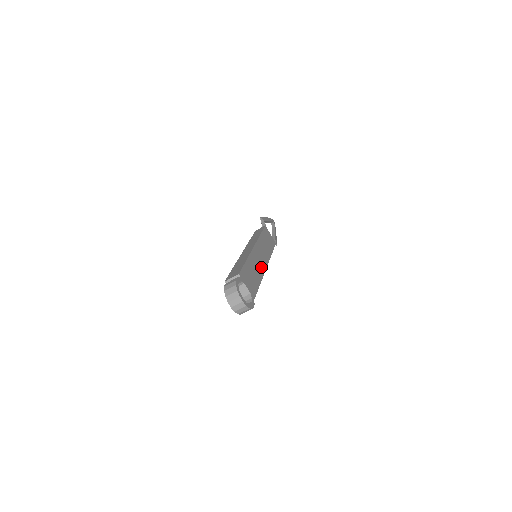
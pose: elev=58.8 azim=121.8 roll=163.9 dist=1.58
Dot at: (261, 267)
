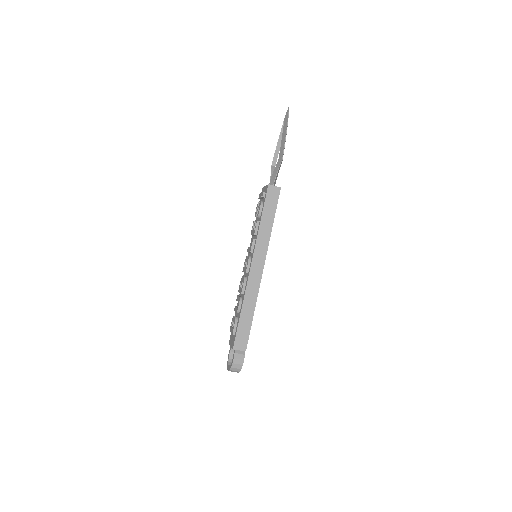
Dot at: occluded
